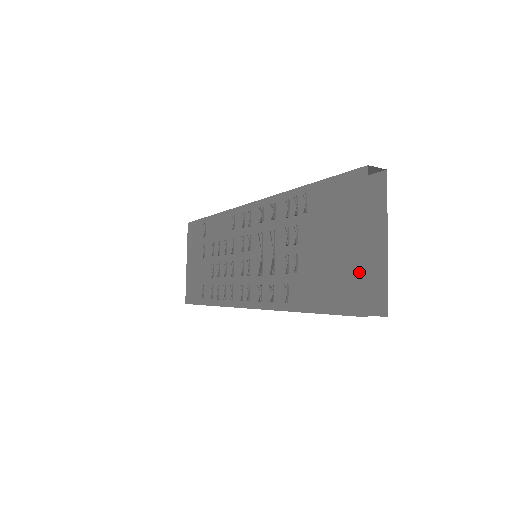
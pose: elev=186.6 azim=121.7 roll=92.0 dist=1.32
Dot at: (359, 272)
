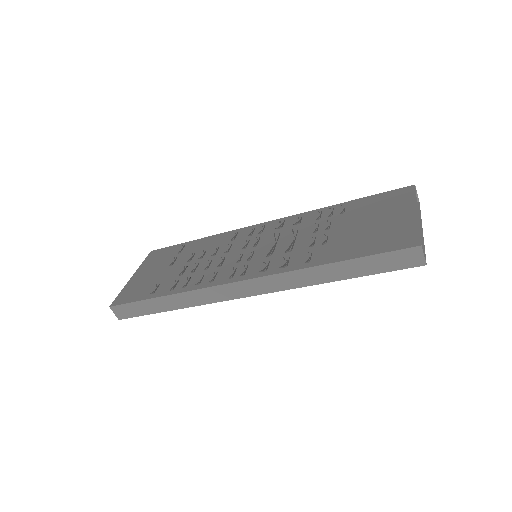
Dot at: (409, 227)
